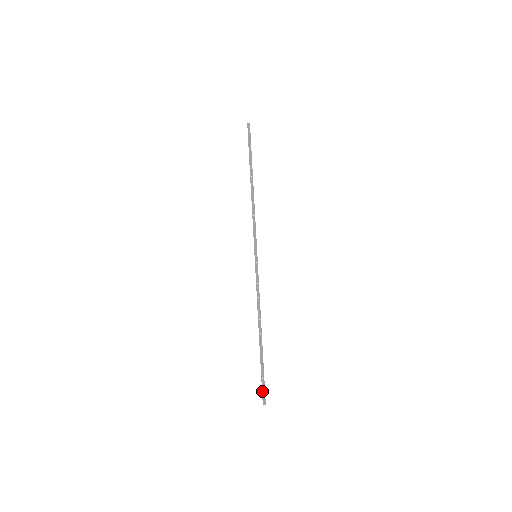
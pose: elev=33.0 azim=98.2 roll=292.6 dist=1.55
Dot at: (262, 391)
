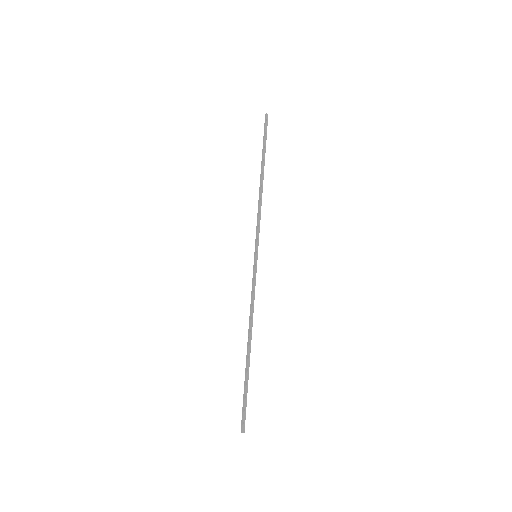
Dot at: (242, 415)
